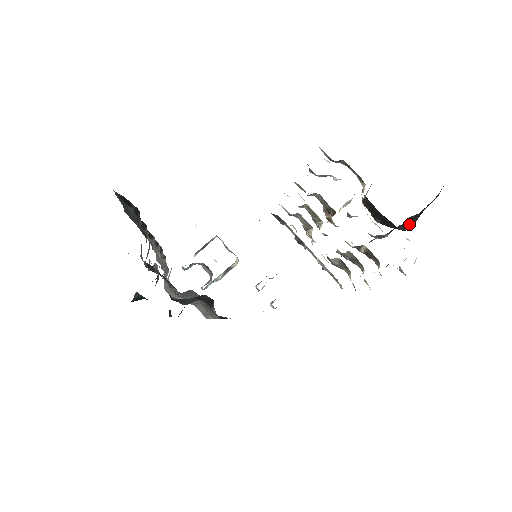
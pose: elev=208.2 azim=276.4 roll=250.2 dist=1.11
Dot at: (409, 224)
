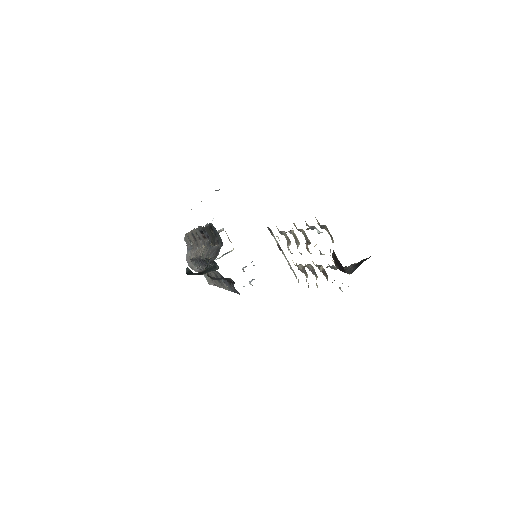
Dot at: (351, 270)
